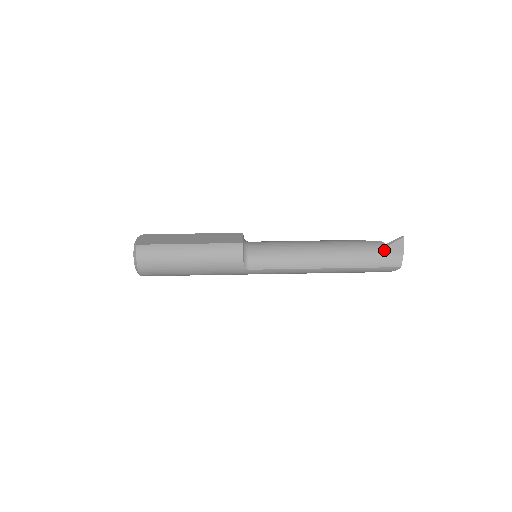
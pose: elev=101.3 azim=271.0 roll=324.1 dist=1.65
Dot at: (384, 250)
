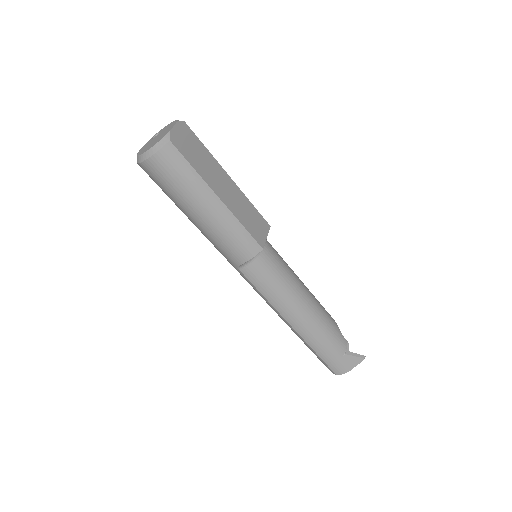
Dot at: (343, 356)
